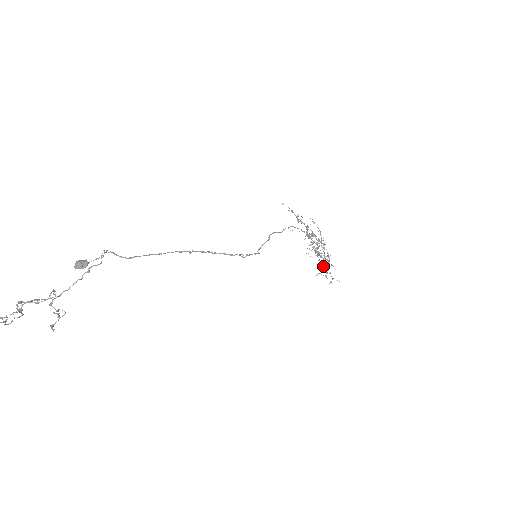
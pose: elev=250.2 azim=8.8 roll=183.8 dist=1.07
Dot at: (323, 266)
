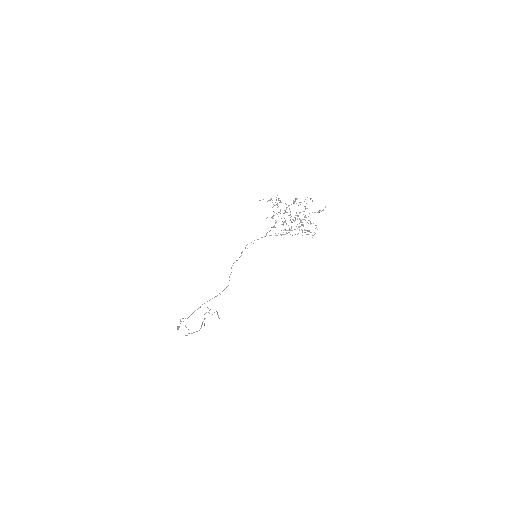
Dot at: occluded
